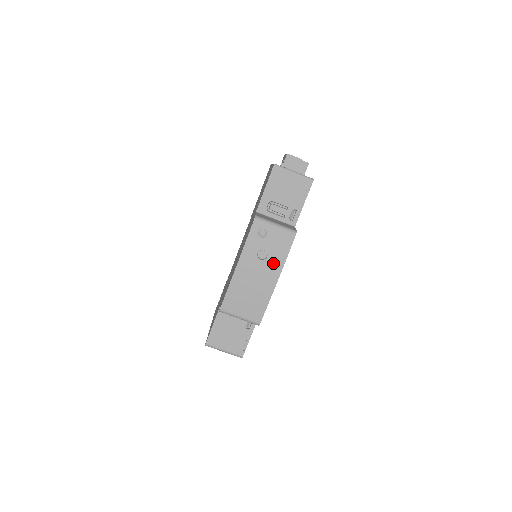
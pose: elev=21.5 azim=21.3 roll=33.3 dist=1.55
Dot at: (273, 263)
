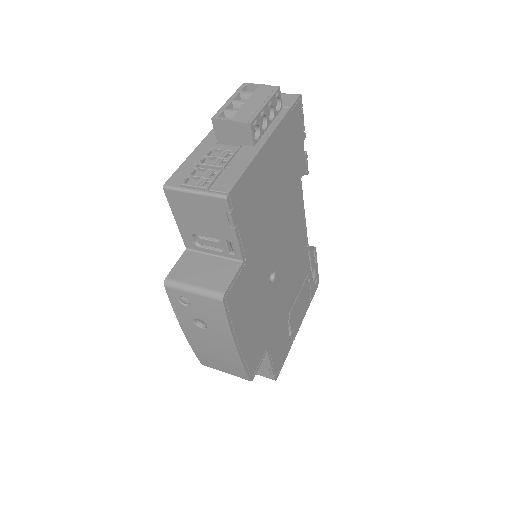
Dot at: (218, 332)
